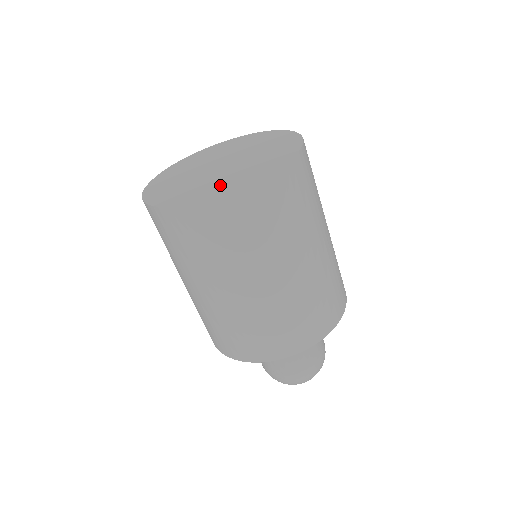
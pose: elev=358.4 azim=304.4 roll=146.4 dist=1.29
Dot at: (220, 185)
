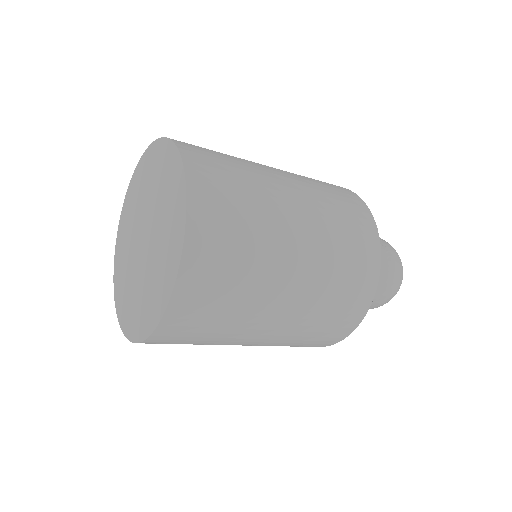
Dot at: (139, 311)
